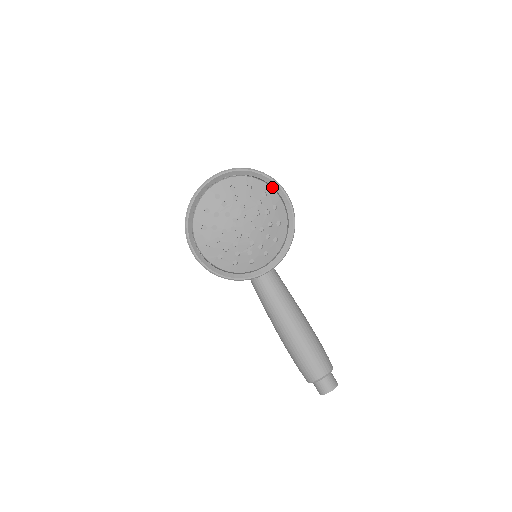
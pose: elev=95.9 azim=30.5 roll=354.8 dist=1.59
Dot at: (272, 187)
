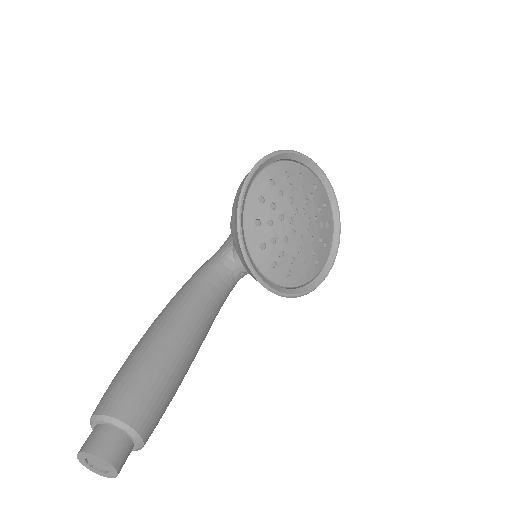
Dot at: (326, 255)
